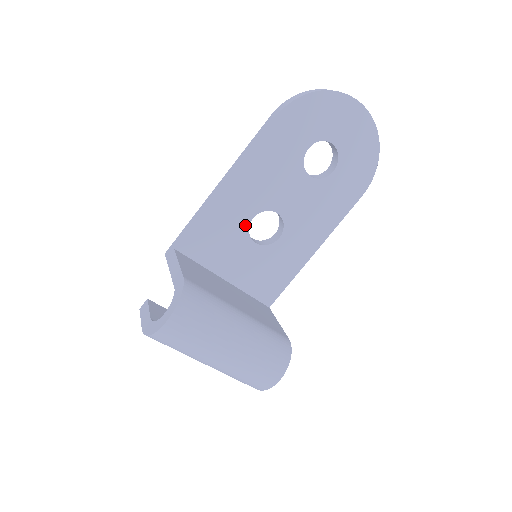
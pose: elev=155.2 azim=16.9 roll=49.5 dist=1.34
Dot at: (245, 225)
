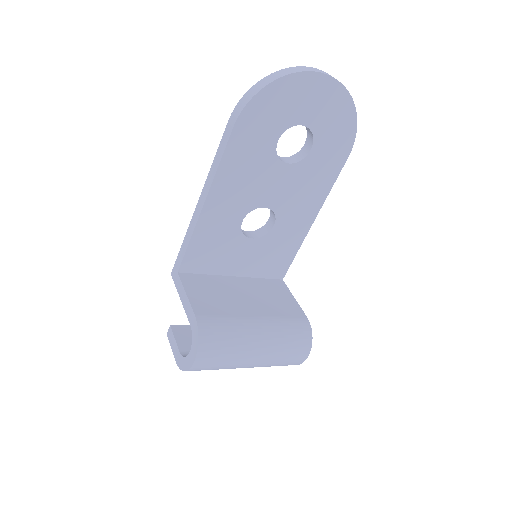
Dot at: (237, 229)
